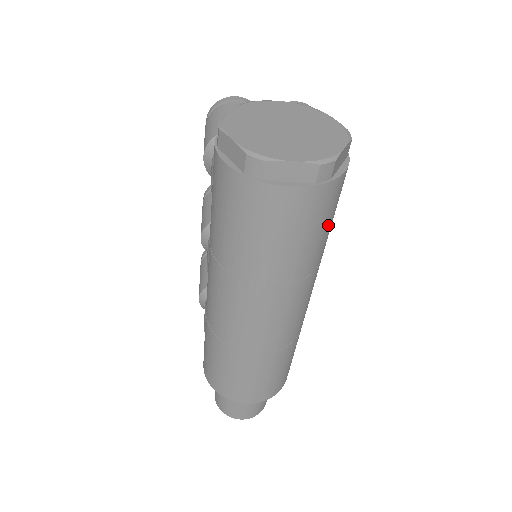
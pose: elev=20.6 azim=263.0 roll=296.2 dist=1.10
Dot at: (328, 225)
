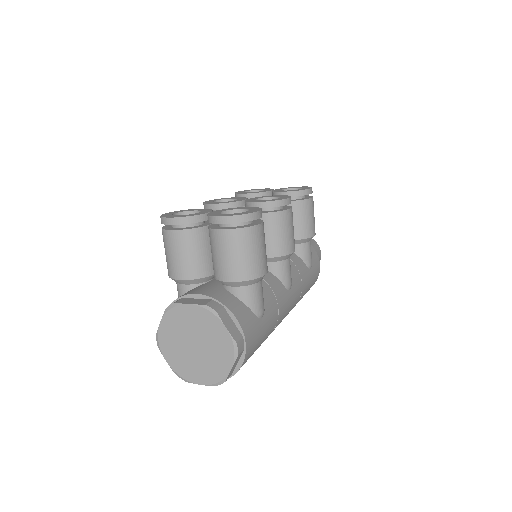
Dot at: occluded
